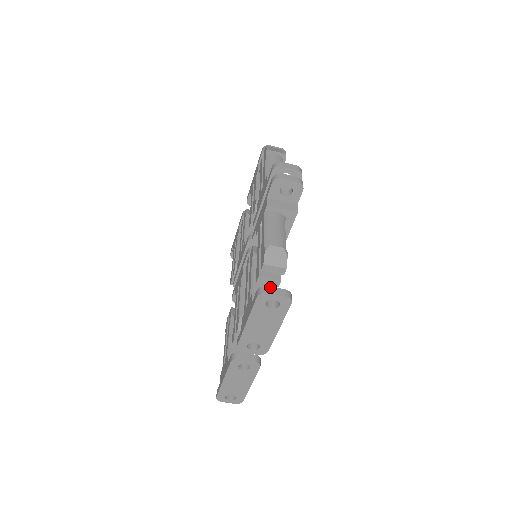
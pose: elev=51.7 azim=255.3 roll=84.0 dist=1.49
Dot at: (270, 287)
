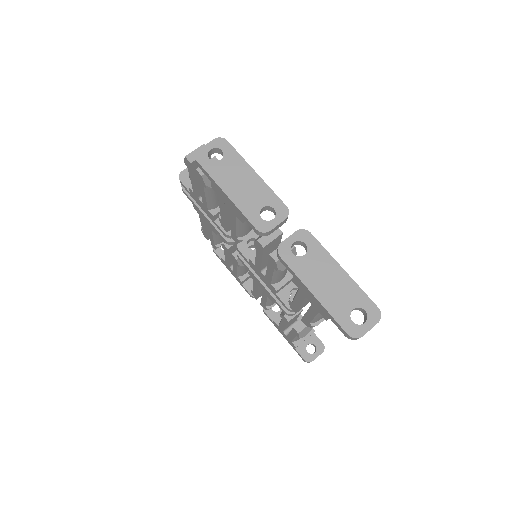
Dot at: occluded
